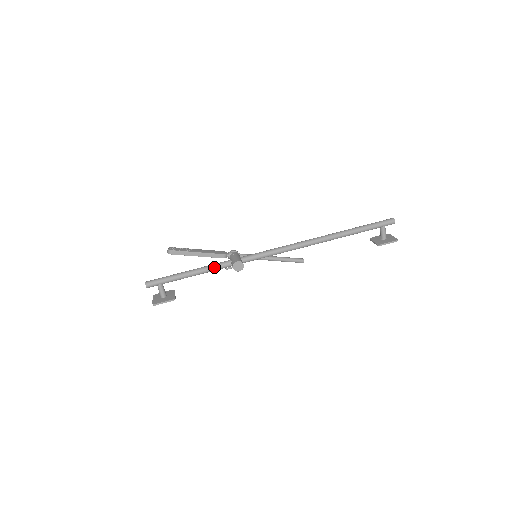
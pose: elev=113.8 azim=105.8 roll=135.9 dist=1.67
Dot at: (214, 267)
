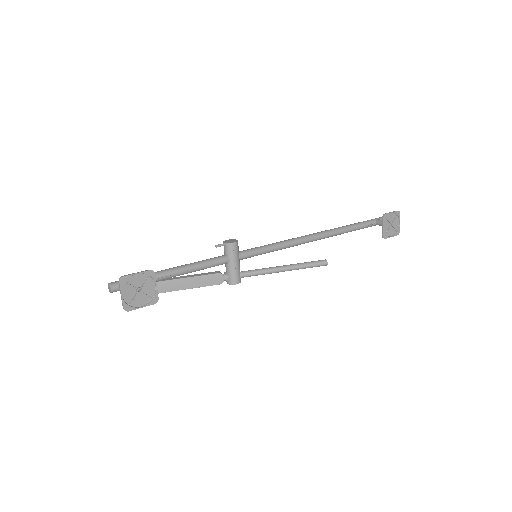
Dot at: (203, 260)
